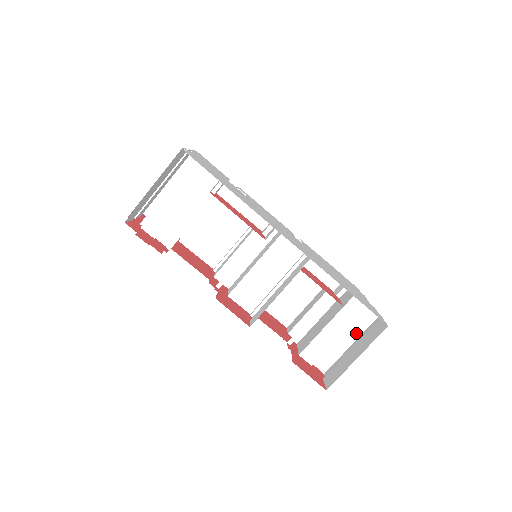
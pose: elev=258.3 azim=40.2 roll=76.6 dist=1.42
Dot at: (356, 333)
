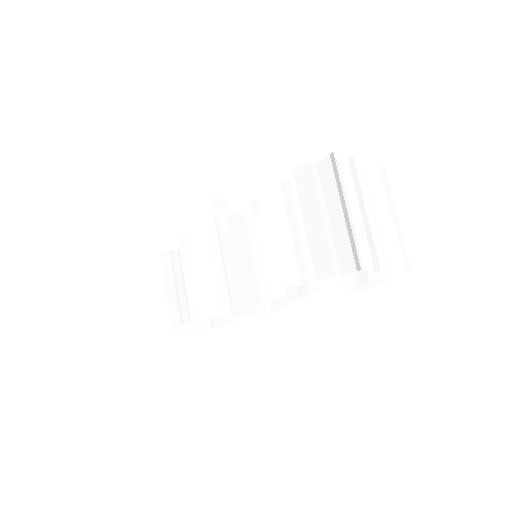
Dot at: (339, 195)
